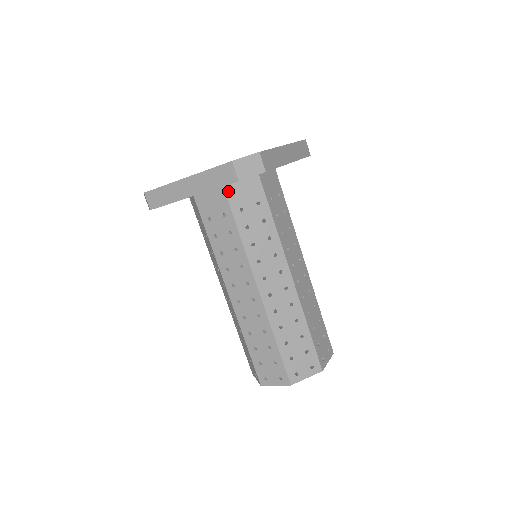
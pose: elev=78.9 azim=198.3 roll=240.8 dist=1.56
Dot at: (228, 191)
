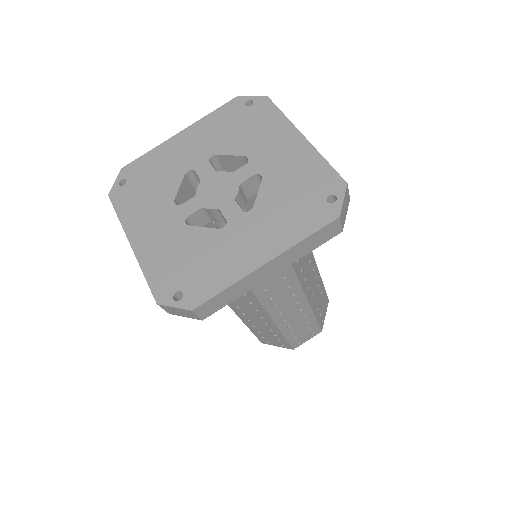
Dot at: occluded
